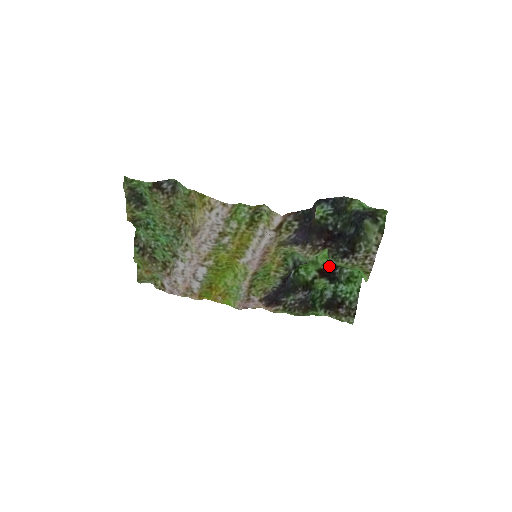
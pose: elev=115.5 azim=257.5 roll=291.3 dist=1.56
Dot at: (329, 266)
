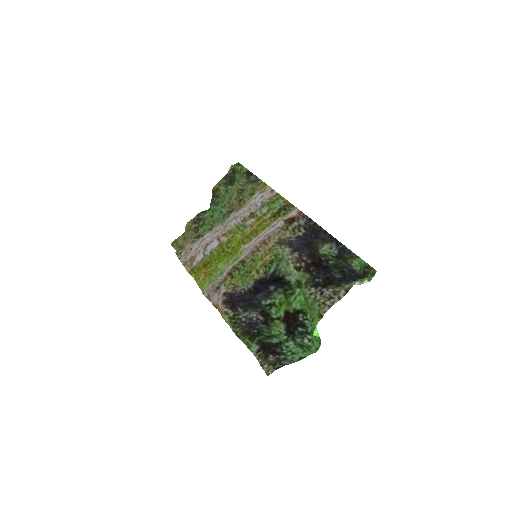
Dot at: (297, 315)
